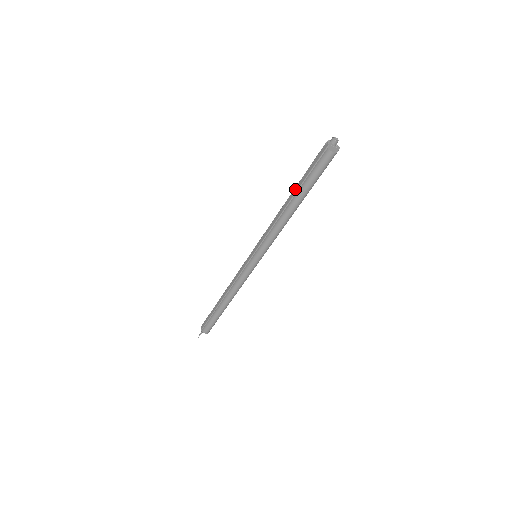
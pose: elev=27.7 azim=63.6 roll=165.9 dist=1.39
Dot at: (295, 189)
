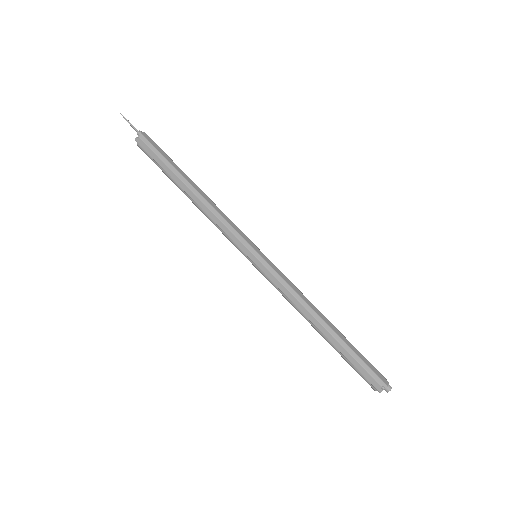
Dot at: (334, 341)
